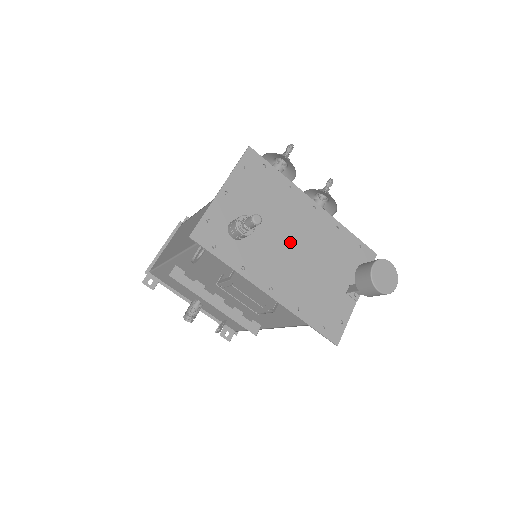
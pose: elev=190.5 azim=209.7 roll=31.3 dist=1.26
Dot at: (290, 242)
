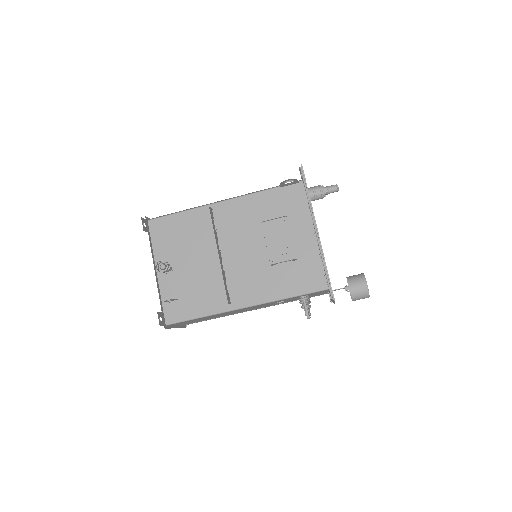
Dot at: occluded
